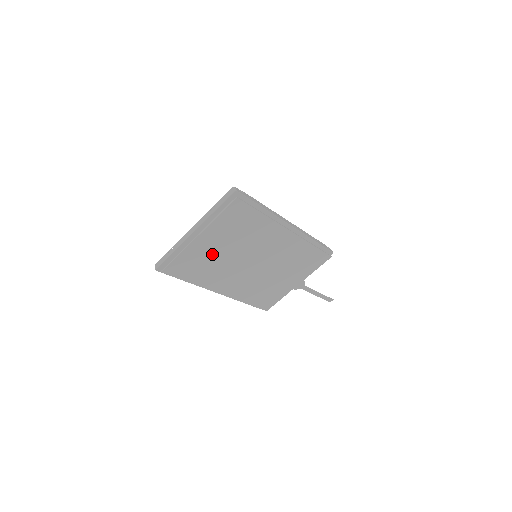
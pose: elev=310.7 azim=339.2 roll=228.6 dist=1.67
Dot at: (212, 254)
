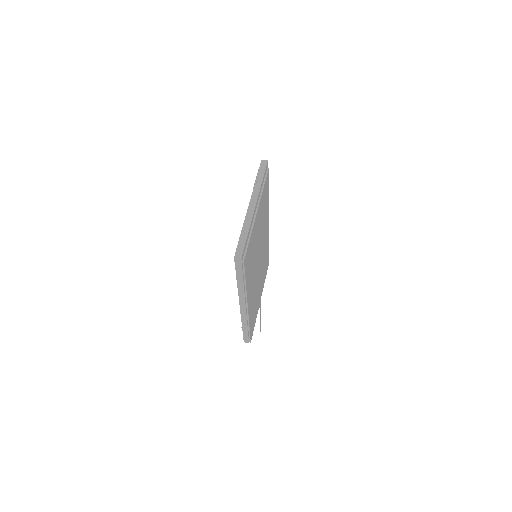
Dot at: (255, 241)
